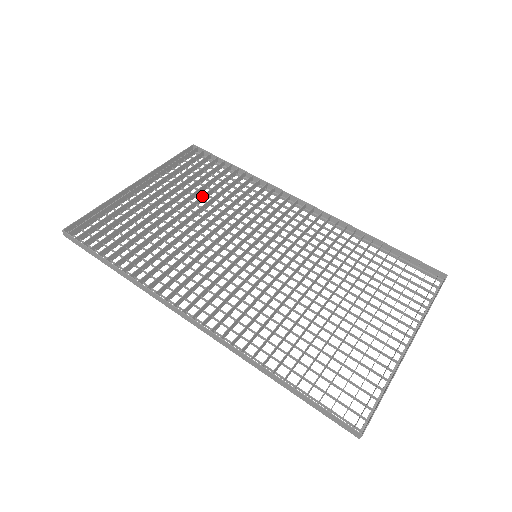
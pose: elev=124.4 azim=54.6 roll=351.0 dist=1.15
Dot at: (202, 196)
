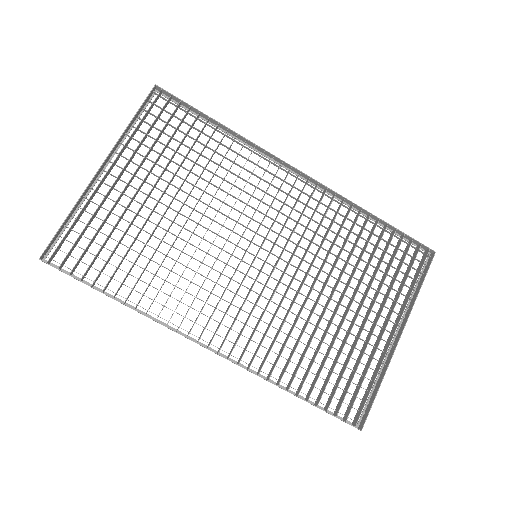
Dot at: (185, 178)
